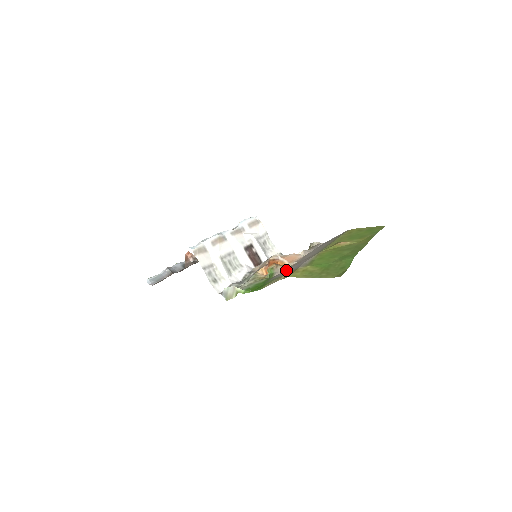
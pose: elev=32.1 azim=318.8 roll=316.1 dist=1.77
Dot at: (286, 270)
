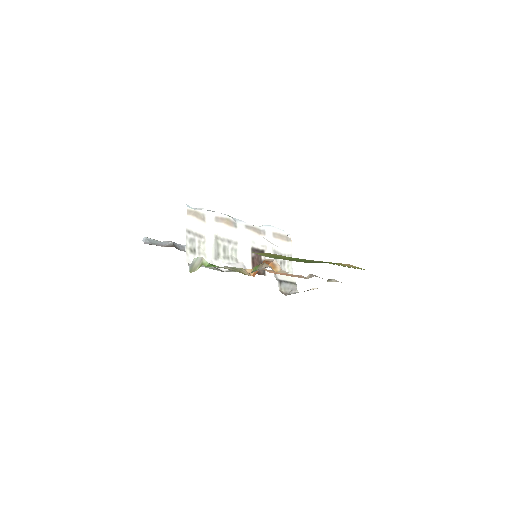
Dot at: occluded
